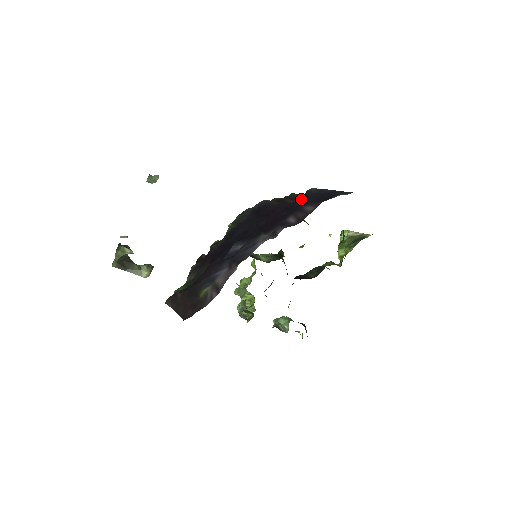
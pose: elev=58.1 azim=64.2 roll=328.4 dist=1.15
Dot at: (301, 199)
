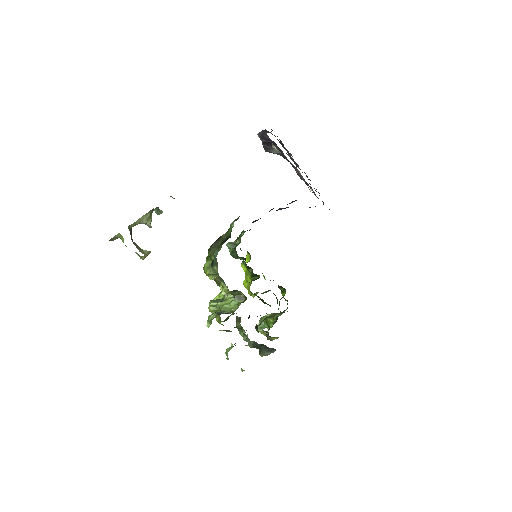
Dot at: occluded
